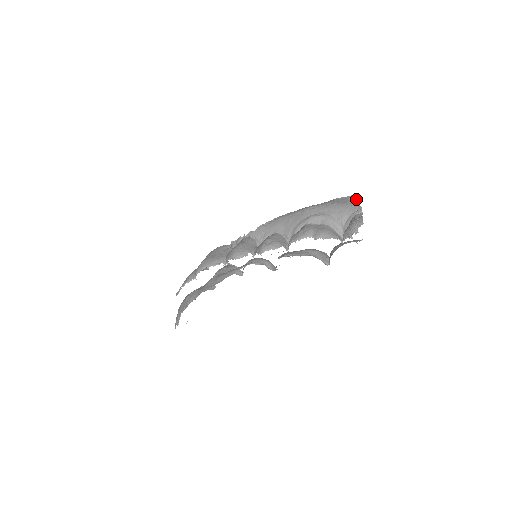
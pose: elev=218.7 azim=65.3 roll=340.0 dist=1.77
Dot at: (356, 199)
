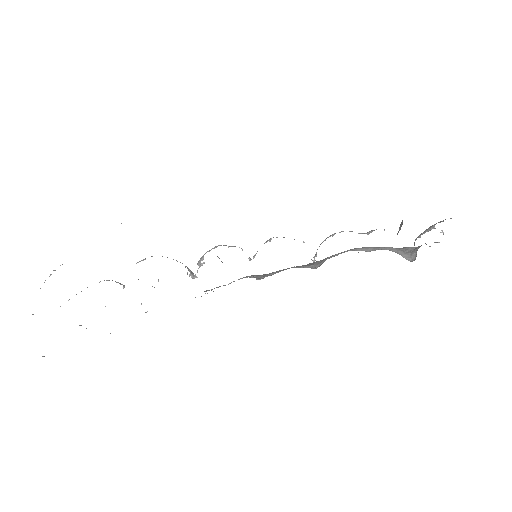
Dot at: occluded
